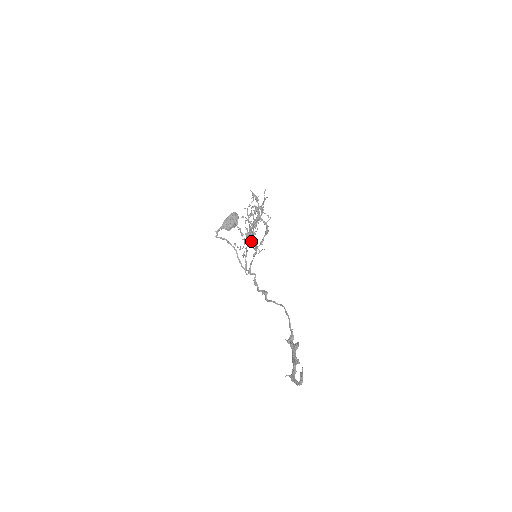
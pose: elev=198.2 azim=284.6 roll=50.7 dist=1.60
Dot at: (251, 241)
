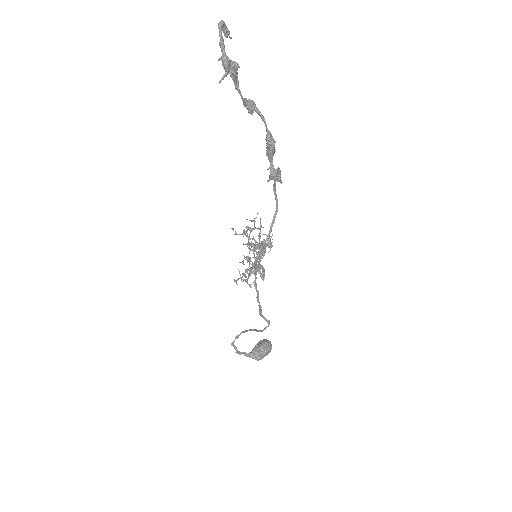
Dot at: occluded
